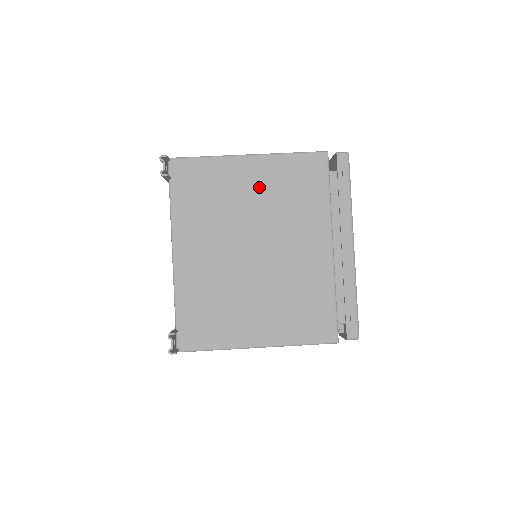
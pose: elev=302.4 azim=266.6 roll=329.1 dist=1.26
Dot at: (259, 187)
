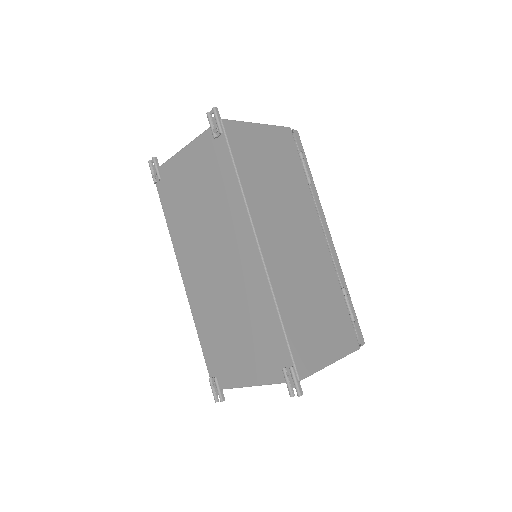
Dot at: occluded
